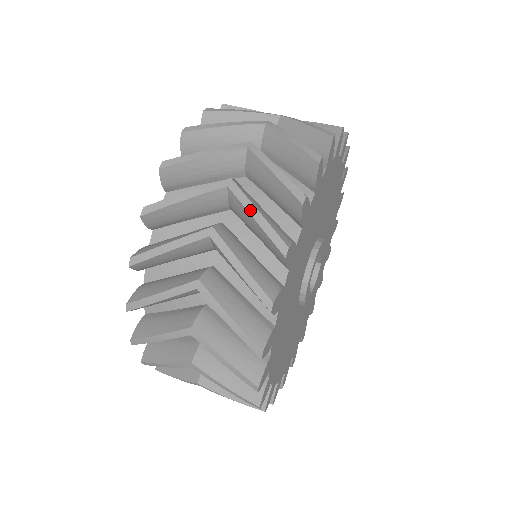
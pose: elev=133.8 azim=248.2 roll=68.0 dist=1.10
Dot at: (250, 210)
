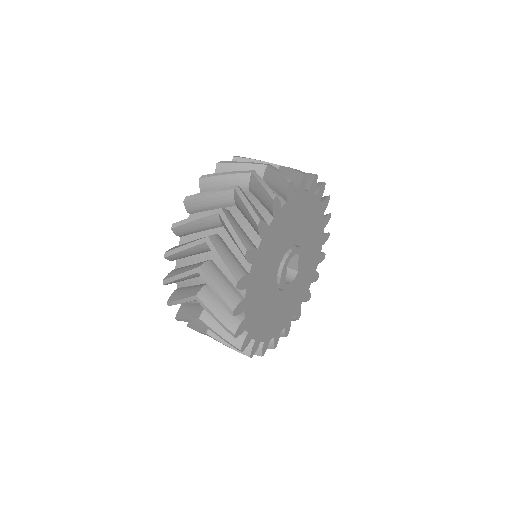
Dot at: (260, 181)
